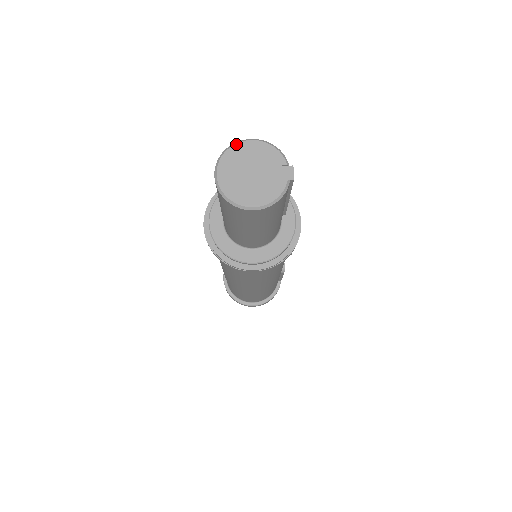
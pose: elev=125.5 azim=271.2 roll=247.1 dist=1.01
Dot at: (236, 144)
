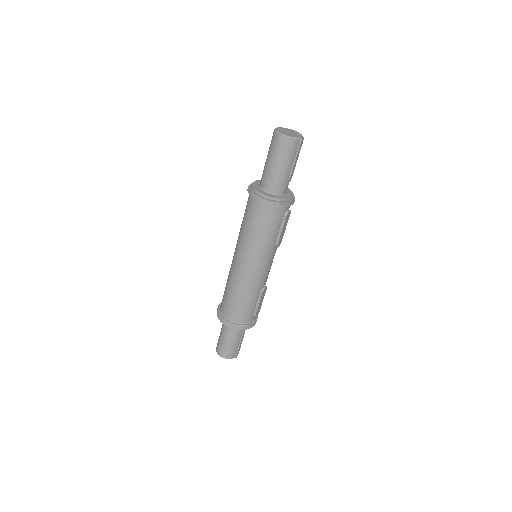
Dot at: occluded
